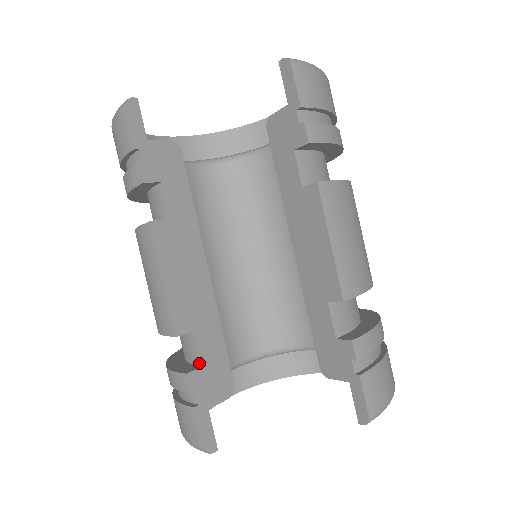
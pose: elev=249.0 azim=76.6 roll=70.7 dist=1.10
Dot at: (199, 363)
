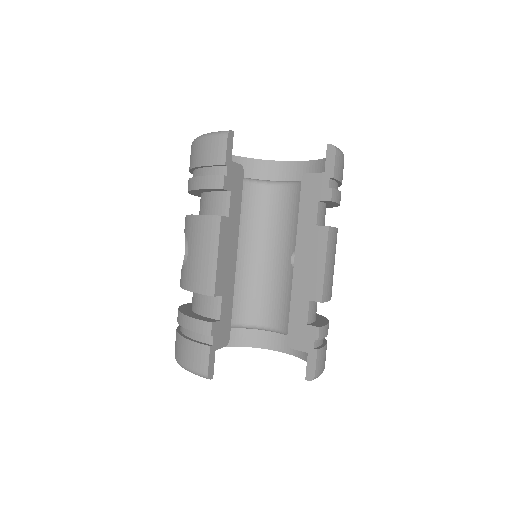
Dot at: (217, 318)
